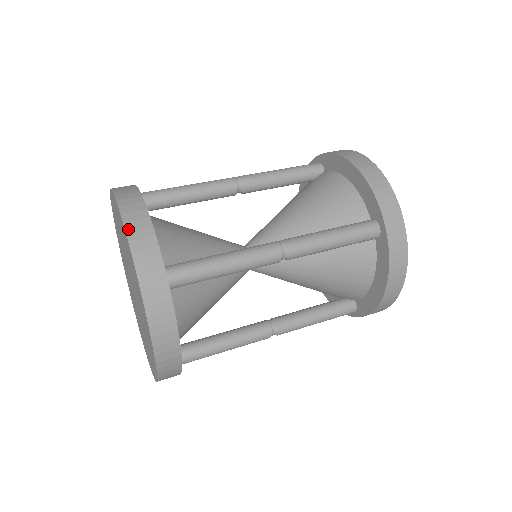
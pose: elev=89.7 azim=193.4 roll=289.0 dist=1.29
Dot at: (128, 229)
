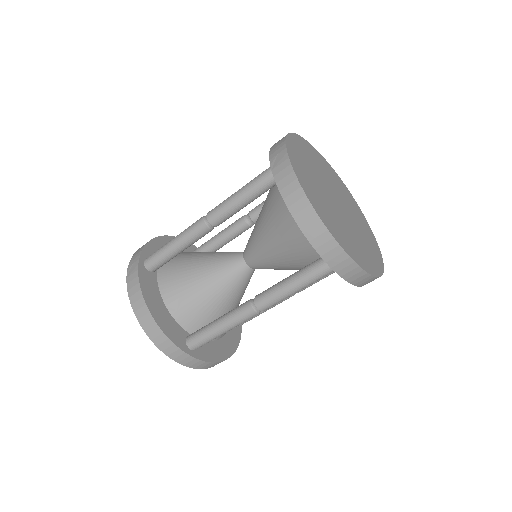
Dot at: (151, 338)
